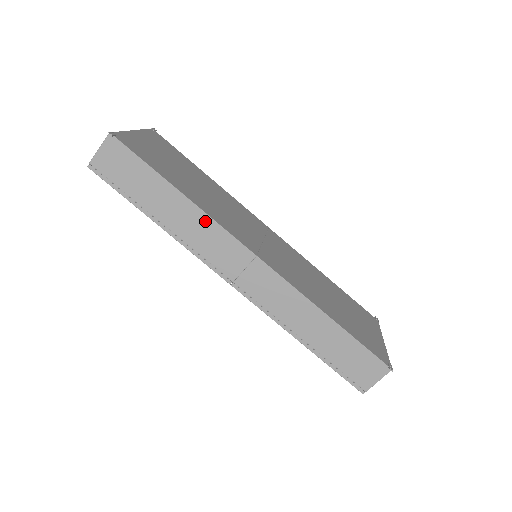
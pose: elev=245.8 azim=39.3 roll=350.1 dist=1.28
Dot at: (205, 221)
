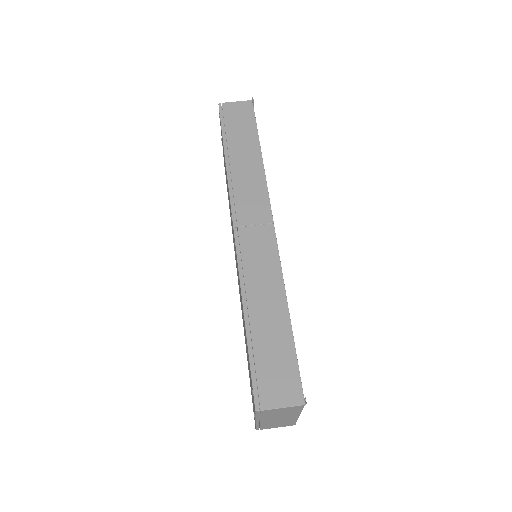
Dot at: (260, 178)
